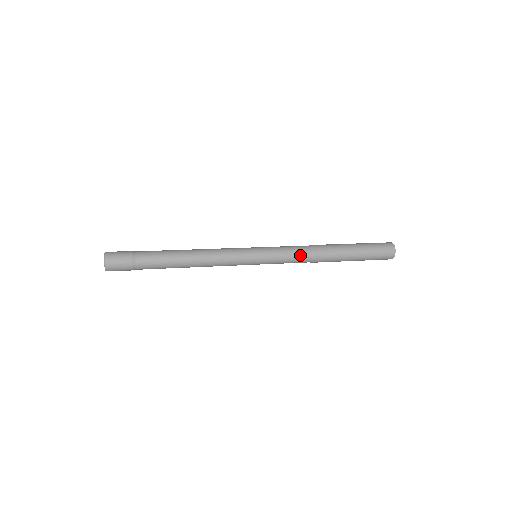
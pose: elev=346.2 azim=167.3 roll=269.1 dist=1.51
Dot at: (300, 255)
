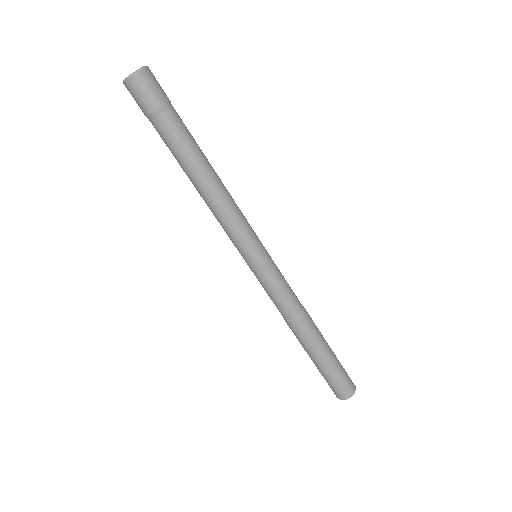
Dot at: (279, 308)
